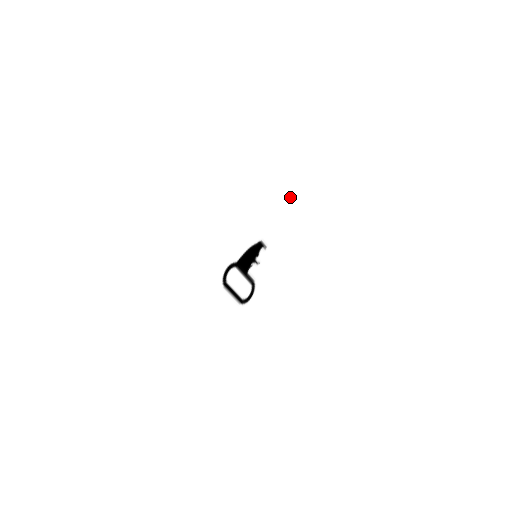
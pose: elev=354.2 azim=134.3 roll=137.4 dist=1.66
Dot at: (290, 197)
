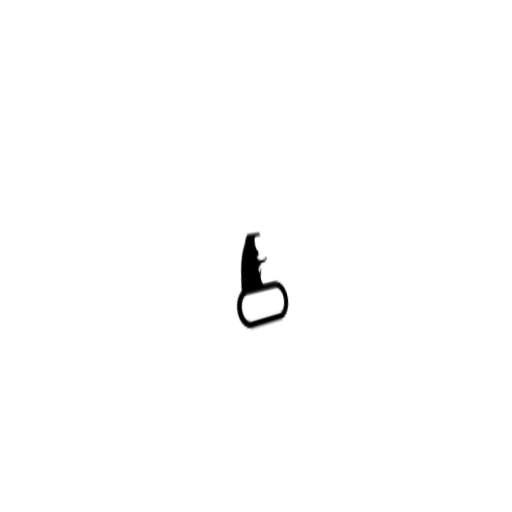
Dot at: (235, 143)
